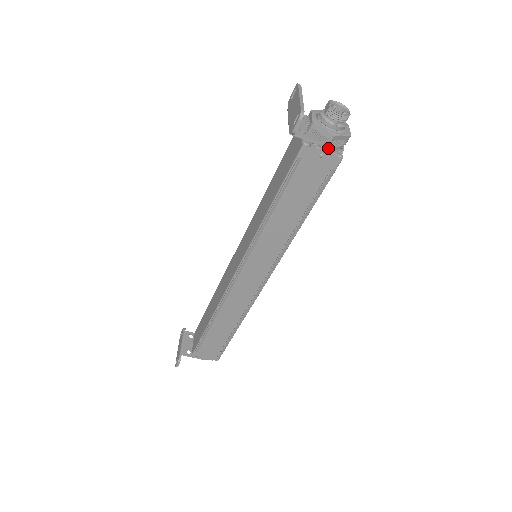
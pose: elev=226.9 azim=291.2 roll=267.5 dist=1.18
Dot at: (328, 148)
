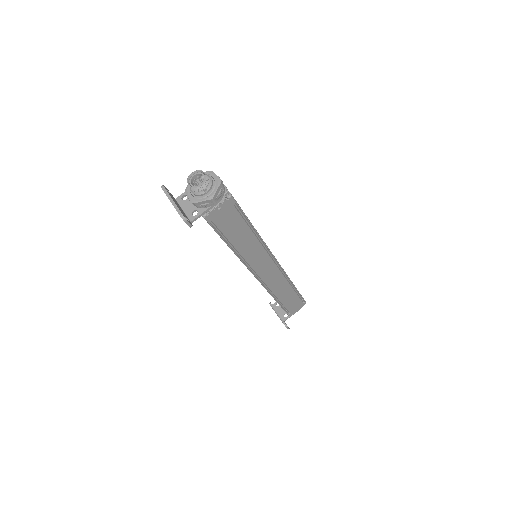
Dot at: (218, 203)
